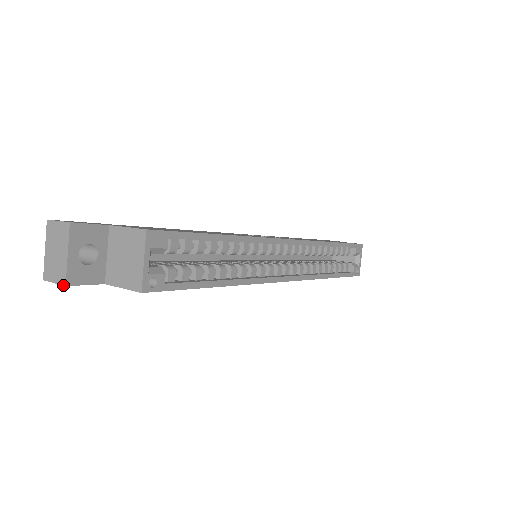
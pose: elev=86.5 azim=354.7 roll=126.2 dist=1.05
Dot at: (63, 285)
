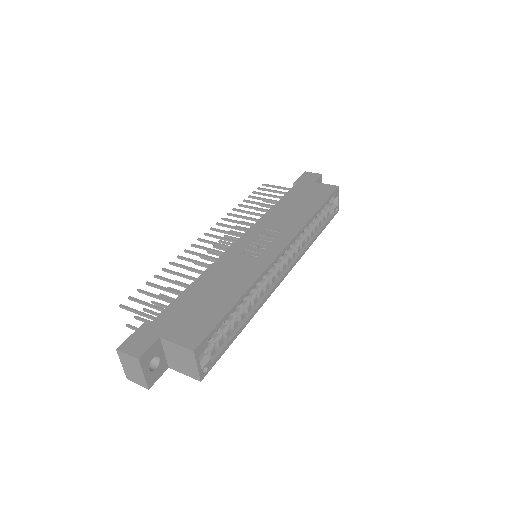
Dot at: (146, 388)
